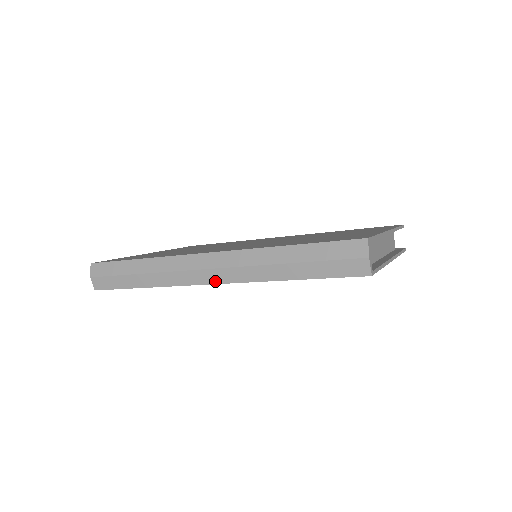
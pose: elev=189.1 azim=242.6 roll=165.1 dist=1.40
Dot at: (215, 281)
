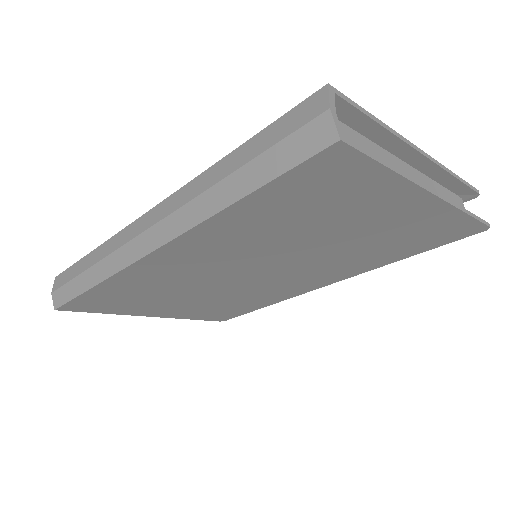
Dot at: (153, 246)
